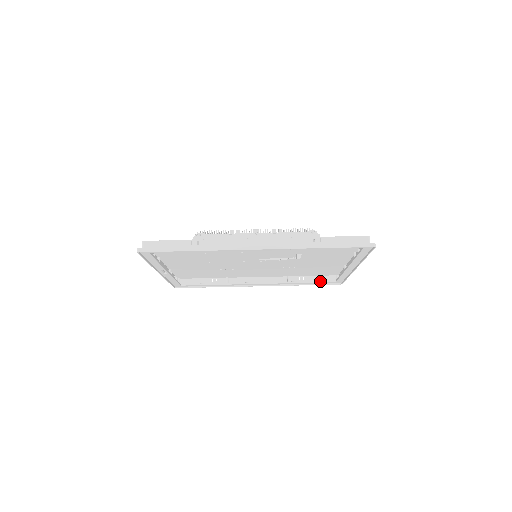
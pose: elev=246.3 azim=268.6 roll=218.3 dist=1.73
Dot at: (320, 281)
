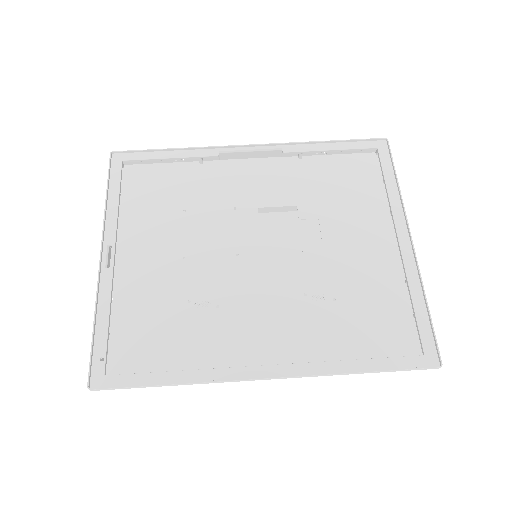
Dot at: (392, 358)
